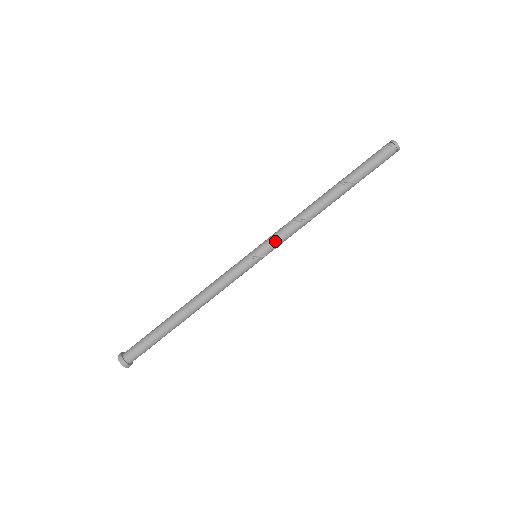
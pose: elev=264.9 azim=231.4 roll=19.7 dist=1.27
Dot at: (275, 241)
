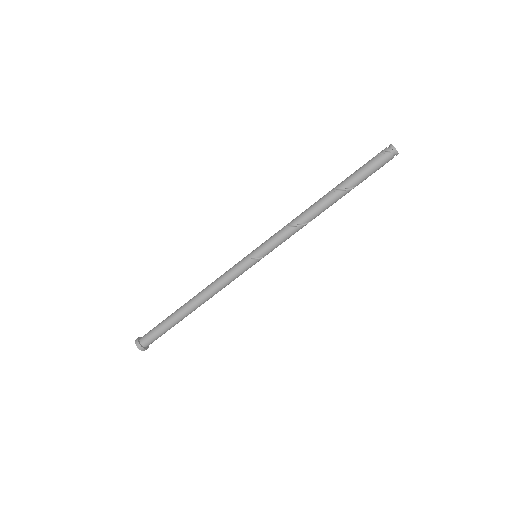
Dot at: (274, 244)
